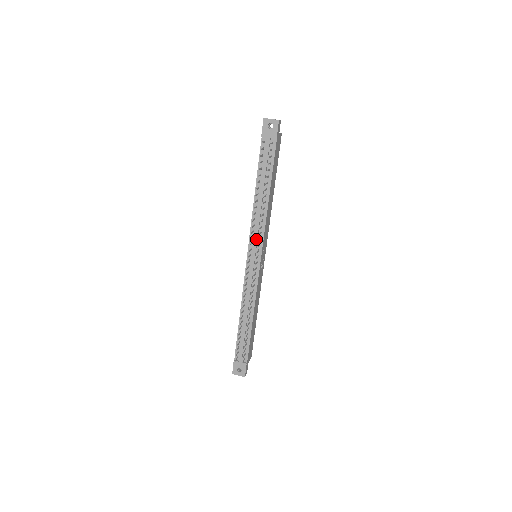
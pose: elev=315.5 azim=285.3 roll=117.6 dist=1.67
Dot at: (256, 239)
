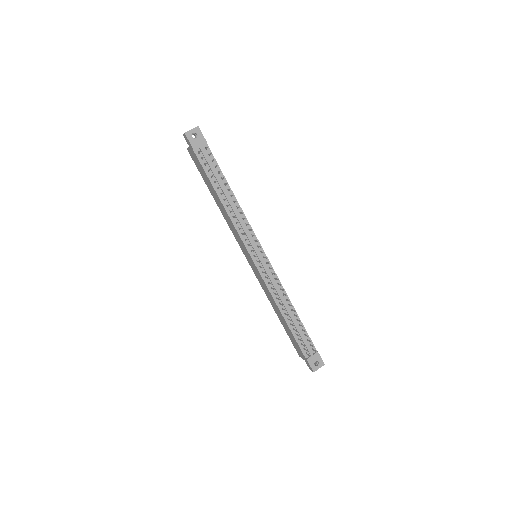
Dot at: (250, 238)
